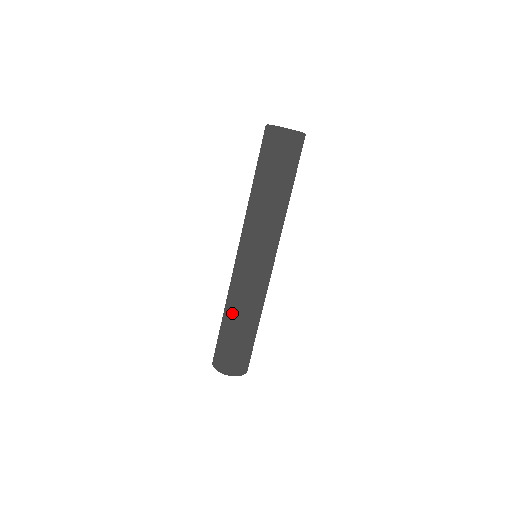
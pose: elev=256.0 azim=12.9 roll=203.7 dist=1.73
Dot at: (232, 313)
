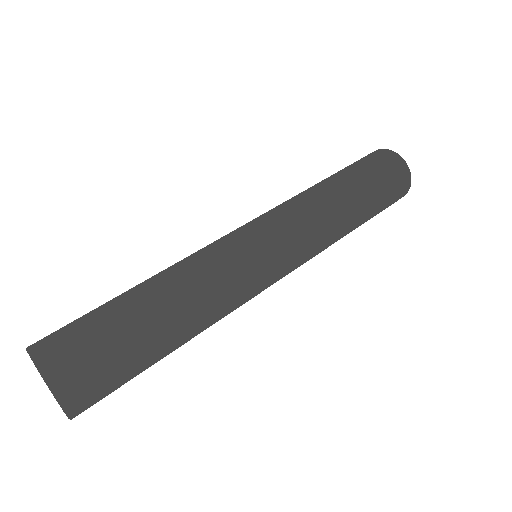
Dot at: occluded
